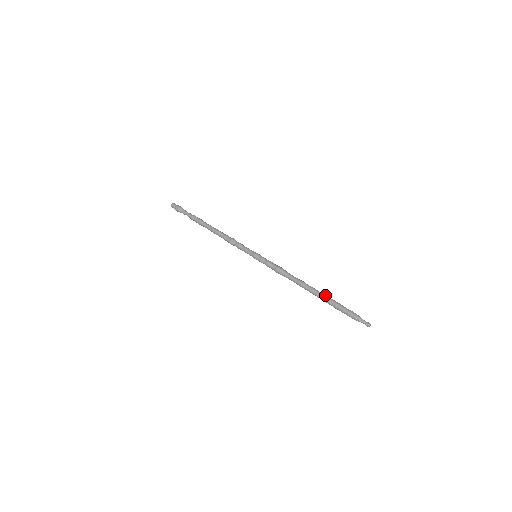
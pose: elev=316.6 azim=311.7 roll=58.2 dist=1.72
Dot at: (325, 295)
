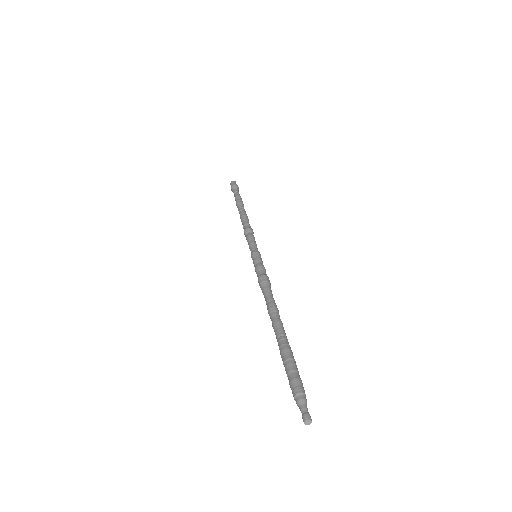
Dot at: (282, 337)
